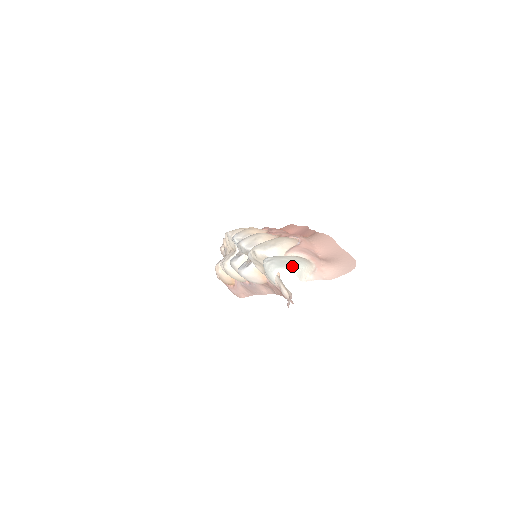
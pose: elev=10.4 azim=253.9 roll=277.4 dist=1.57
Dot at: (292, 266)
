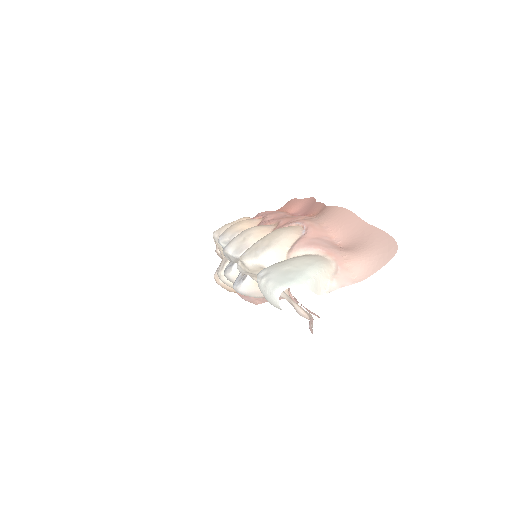
Dot at: (300, 277)
